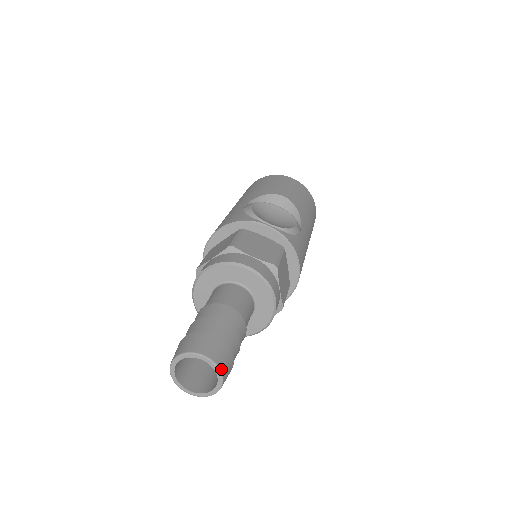
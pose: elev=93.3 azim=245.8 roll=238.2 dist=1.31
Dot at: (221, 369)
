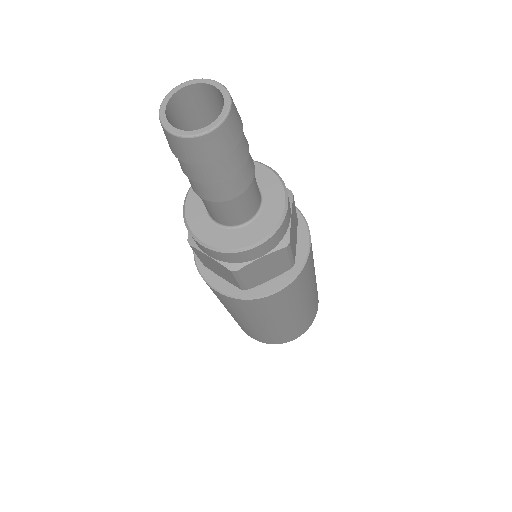
Dot at: (232, 100)
